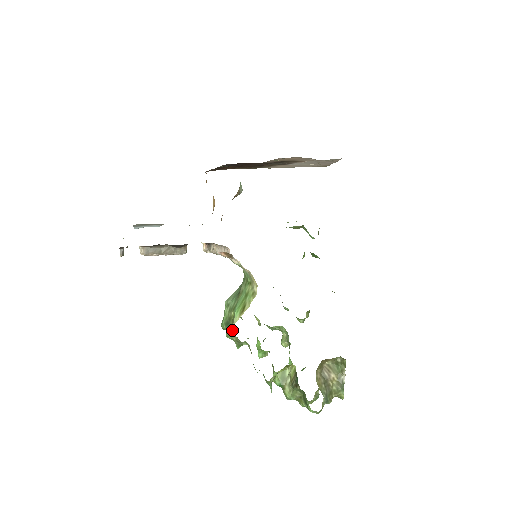
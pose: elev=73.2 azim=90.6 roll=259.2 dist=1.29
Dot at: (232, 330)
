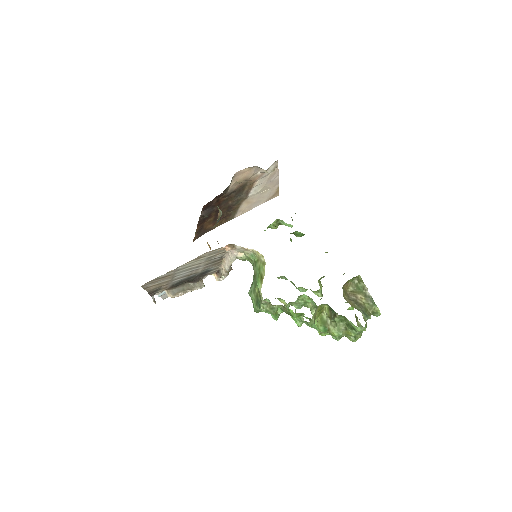
Dot at: (261, 297)
